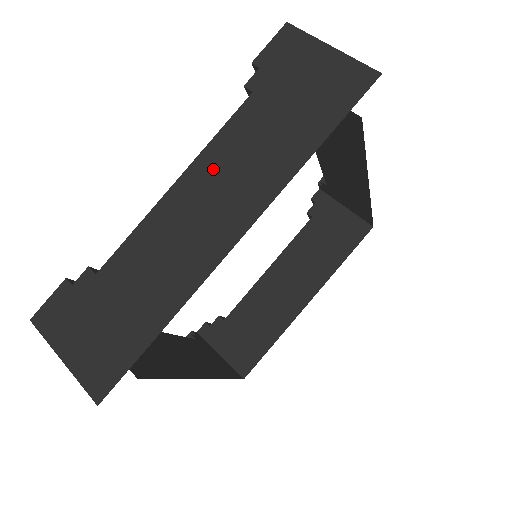
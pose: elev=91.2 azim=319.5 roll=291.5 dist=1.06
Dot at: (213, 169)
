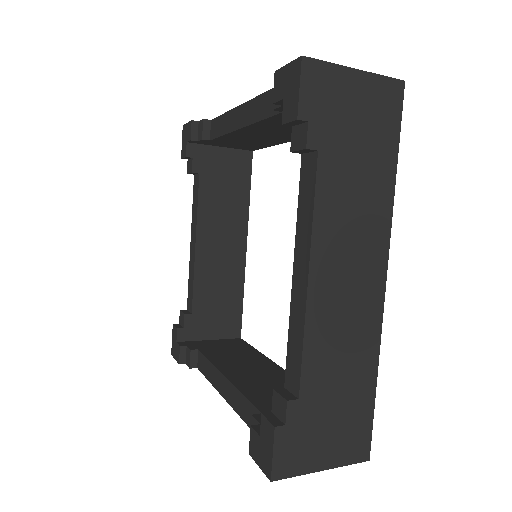
Dot at: (332, 243)
